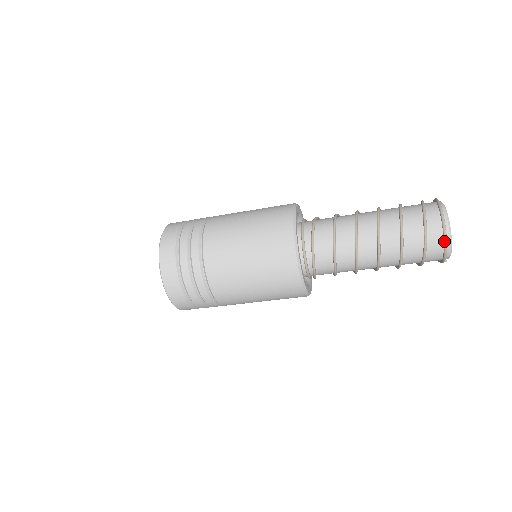
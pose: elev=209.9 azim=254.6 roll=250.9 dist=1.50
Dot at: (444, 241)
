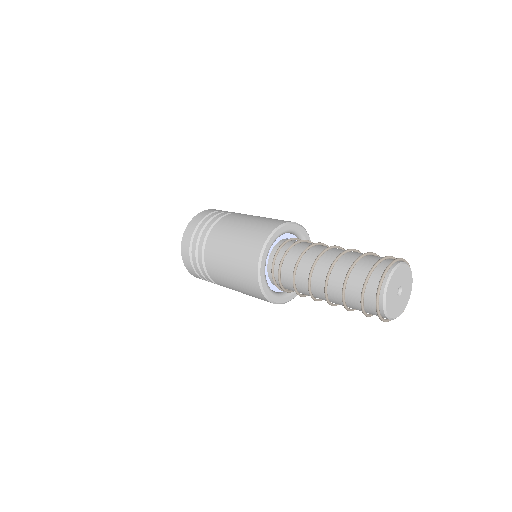
Dot at: occluded
